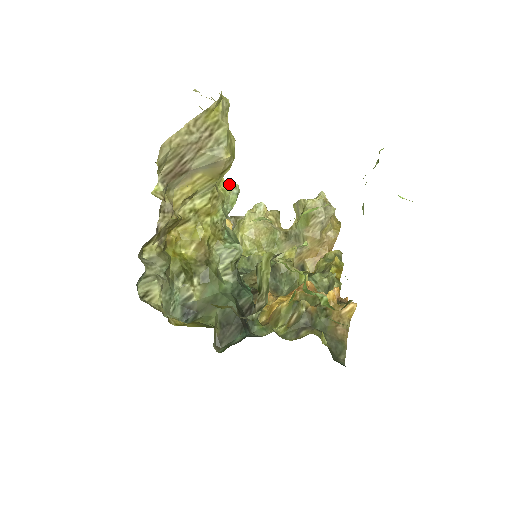
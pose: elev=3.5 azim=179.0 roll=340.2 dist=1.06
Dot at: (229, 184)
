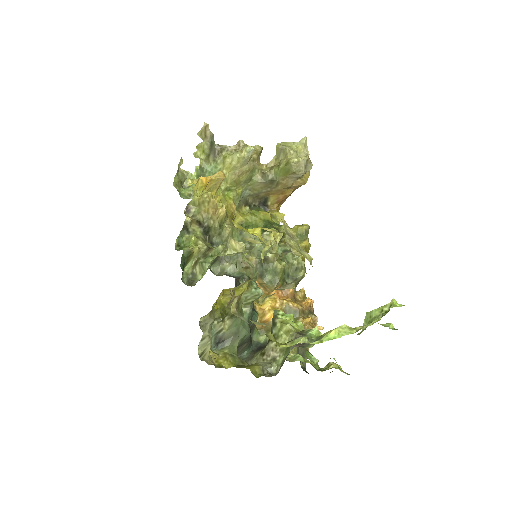
Dot at: (268, 247)
